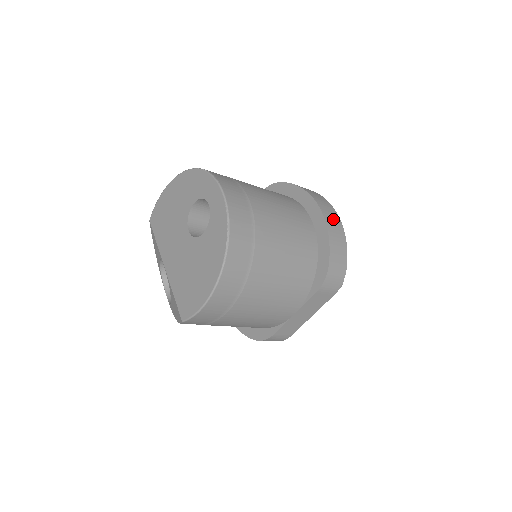
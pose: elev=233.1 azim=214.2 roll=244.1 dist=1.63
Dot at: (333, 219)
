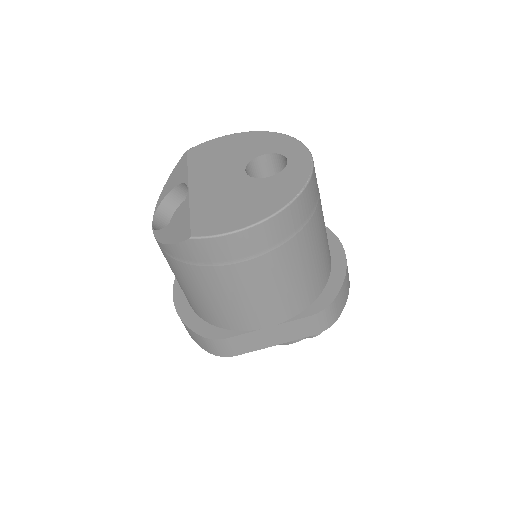
Dot at: occluded
